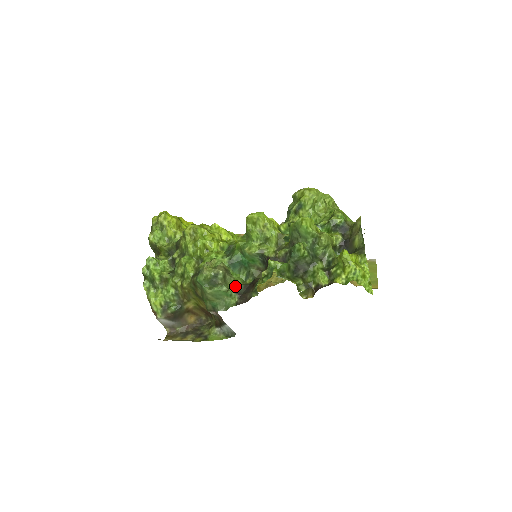
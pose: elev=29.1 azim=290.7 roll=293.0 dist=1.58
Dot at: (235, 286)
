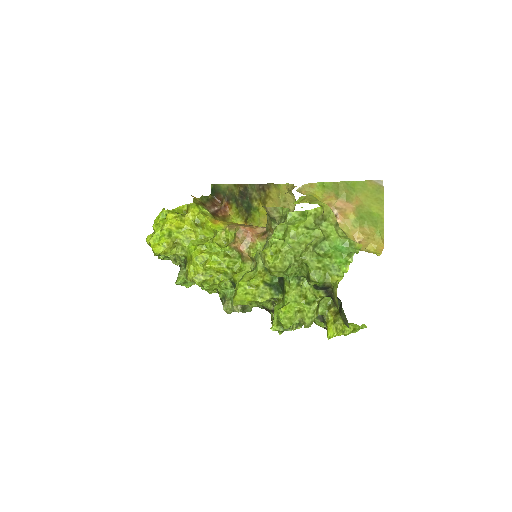
Dot at: occluded
